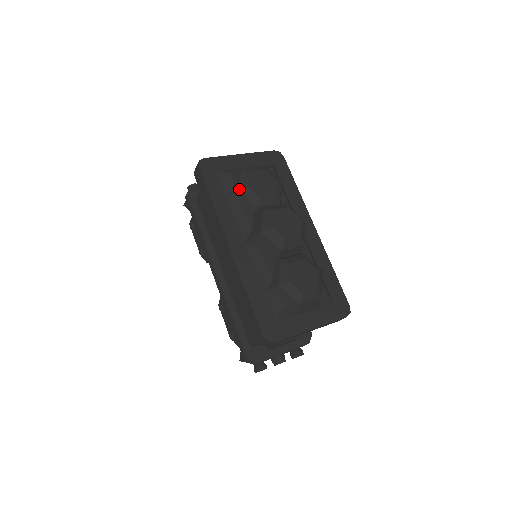
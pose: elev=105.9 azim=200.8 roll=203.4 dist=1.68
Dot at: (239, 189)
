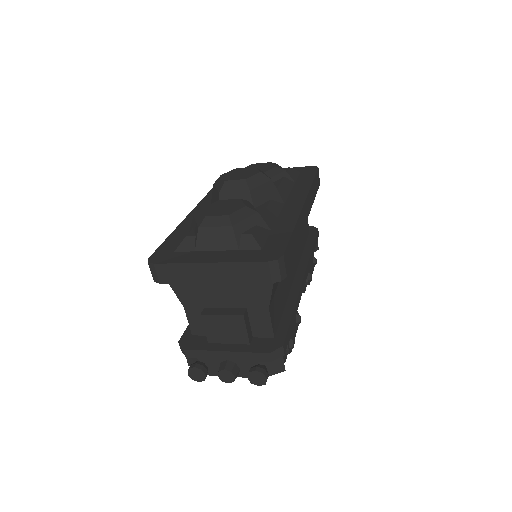
Dot at: occluded
